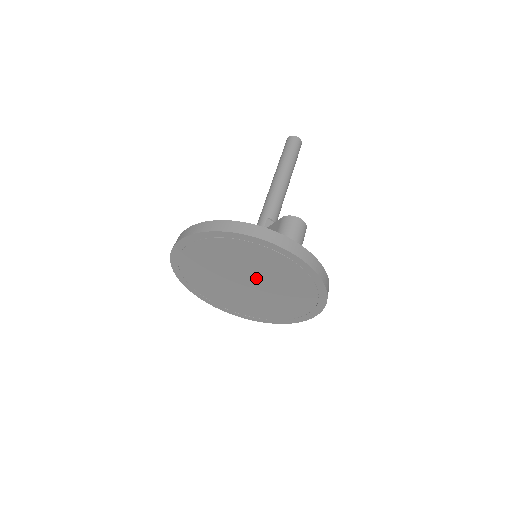
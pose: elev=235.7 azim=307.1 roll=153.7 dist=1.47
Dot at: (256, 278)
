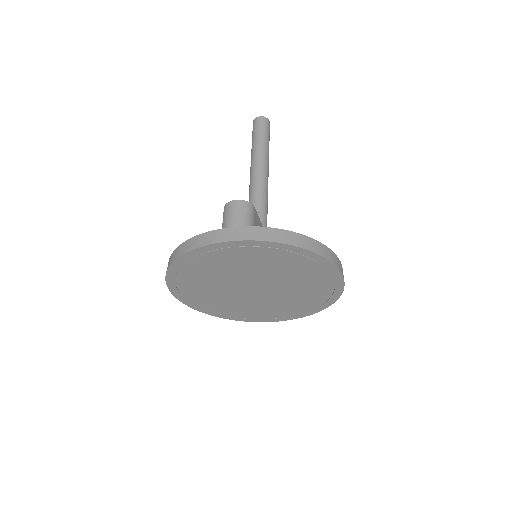
Dot at: (250, 279)
